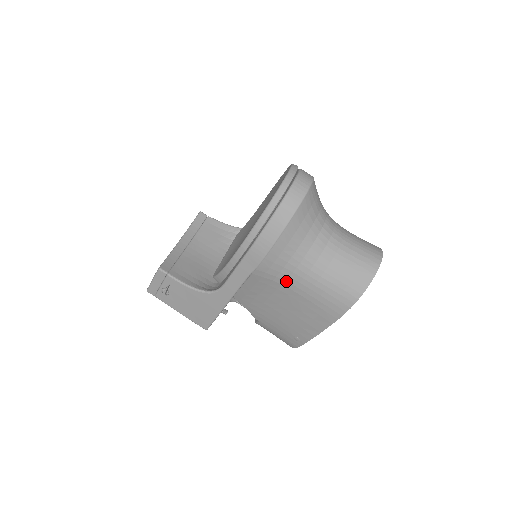
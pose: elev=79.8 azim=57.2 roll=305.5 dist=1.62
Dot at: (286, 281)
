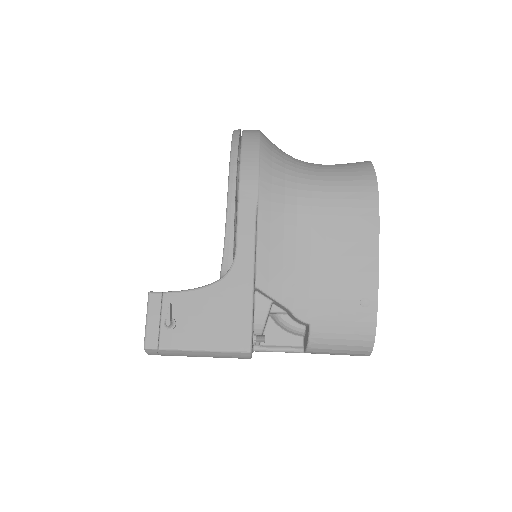
Dot at: (297, 205)
